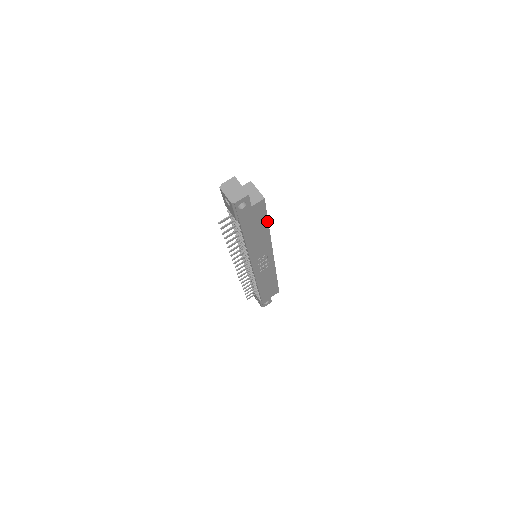
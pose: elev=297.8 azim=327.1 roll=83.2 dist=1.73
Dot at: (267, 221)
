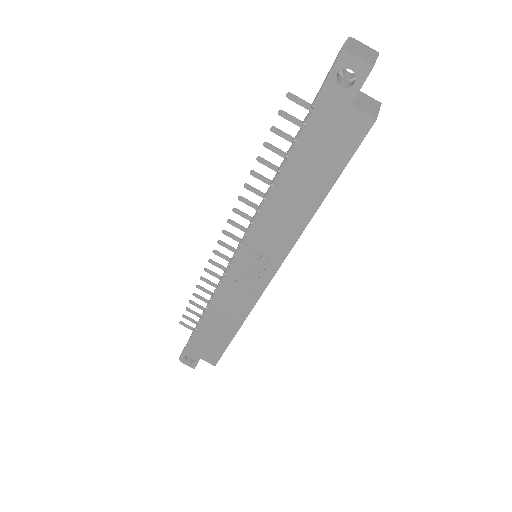
Dot at: (332, 184)
